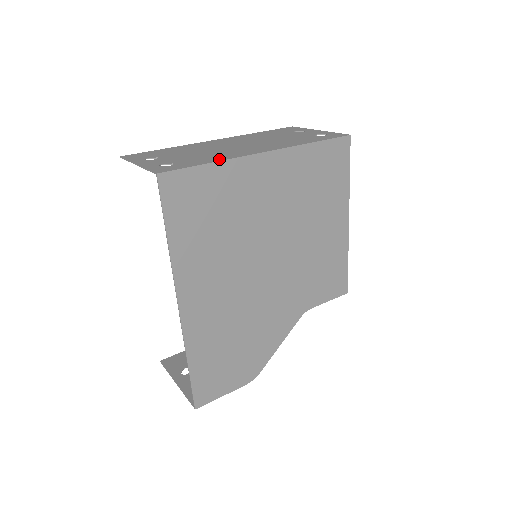
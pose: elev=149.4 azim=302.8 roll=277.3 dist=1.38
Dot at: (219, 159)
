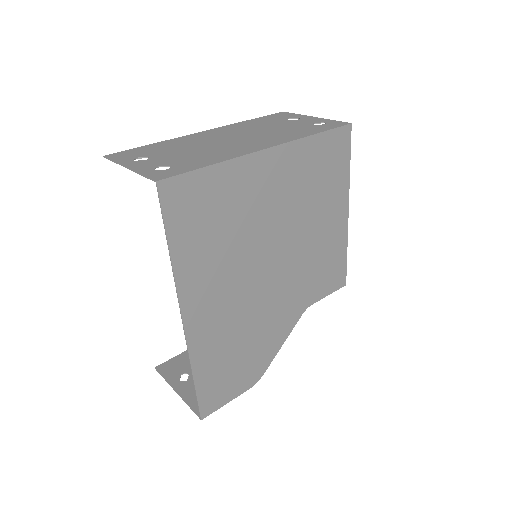
Dot at: (220, 159)
